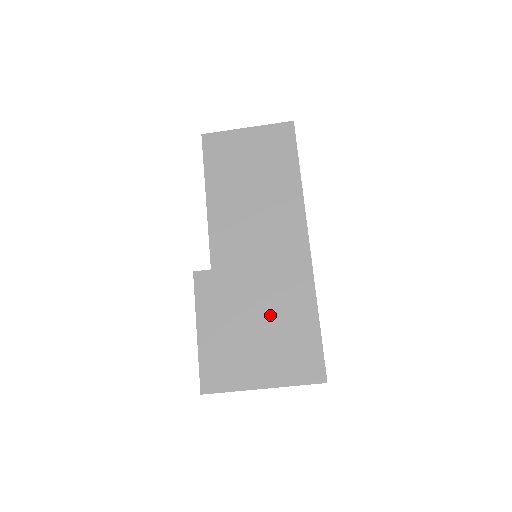
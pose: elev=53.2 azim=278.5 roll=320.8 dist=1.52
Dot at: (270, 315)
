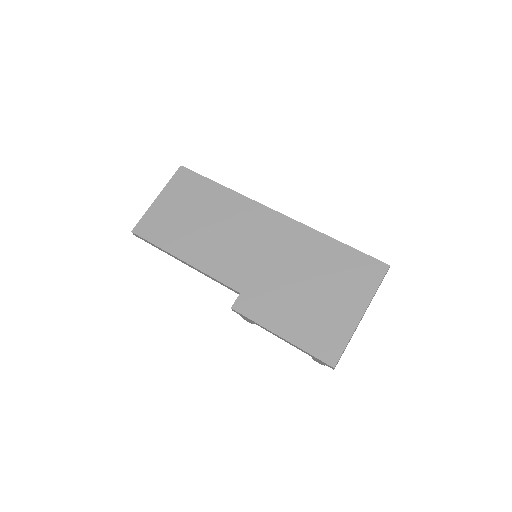
Dot at: (310, 273)
